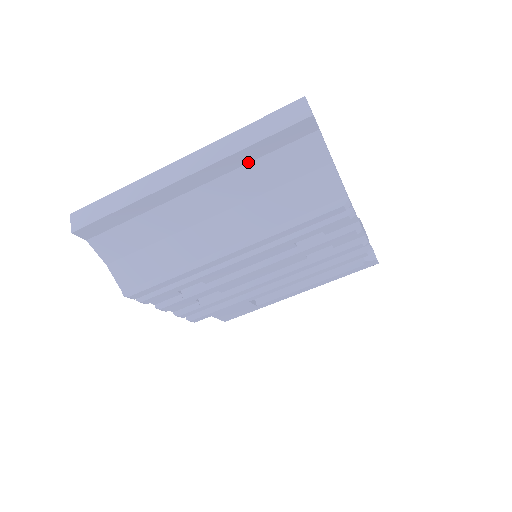
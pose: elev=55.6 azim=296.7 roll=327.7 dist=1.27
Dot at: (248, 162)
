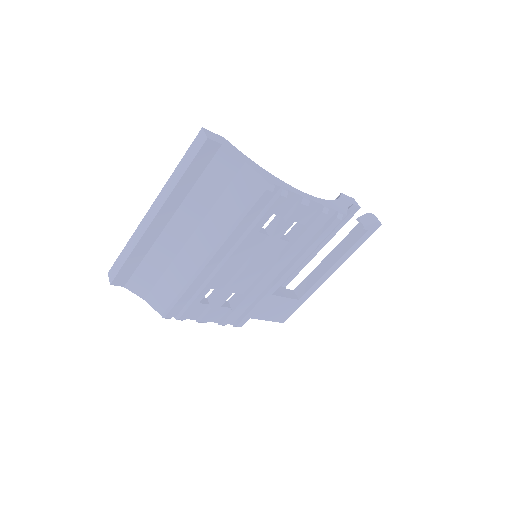
Dot at: (190, 189)
